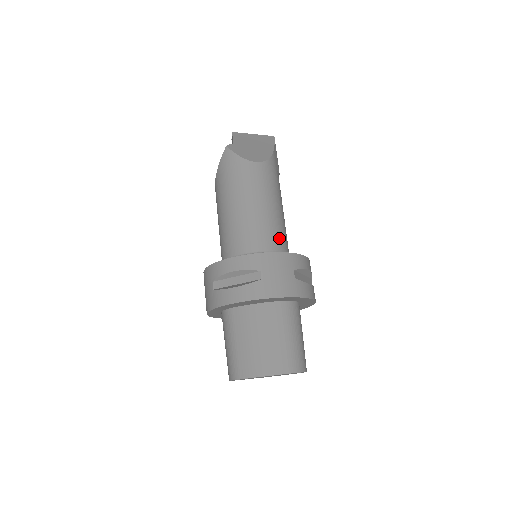
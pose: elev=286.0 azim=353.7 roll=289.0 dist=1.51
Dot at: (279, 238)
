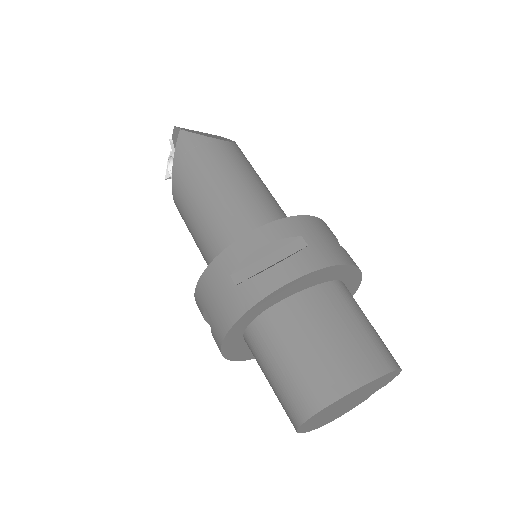
Dot at: occluded
